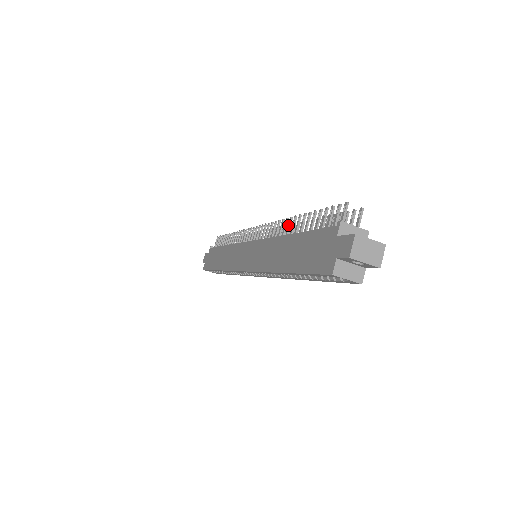
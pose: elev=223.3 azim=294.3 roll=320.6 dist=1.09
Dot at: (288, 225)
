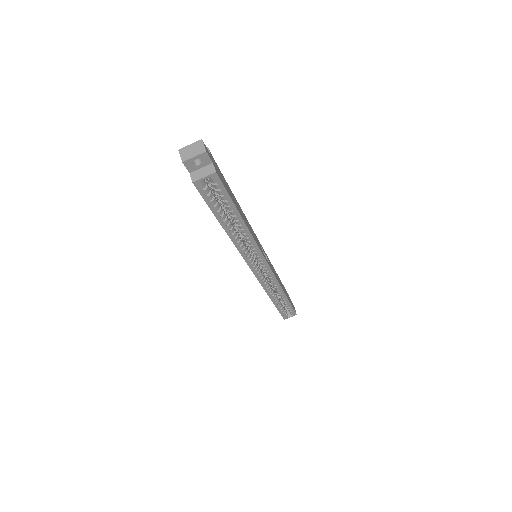
Dot at: occluded
